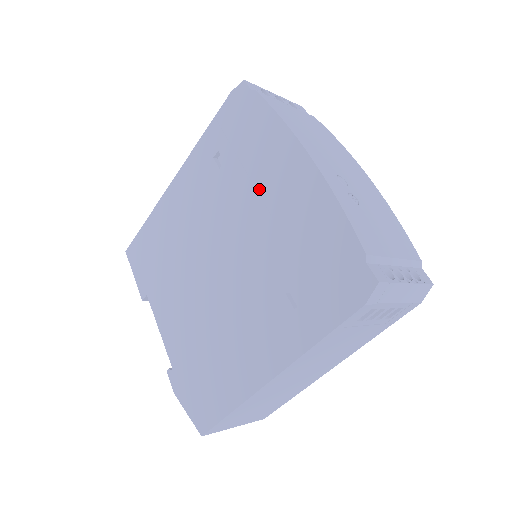
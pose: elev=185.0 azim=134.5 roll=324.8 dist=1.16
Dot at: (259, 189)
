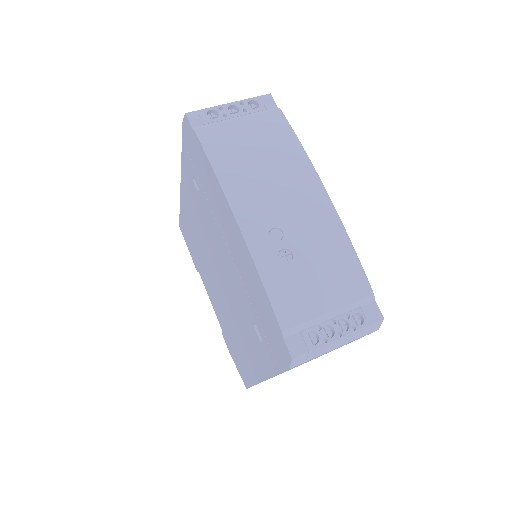
Dot at: (220, 229)
